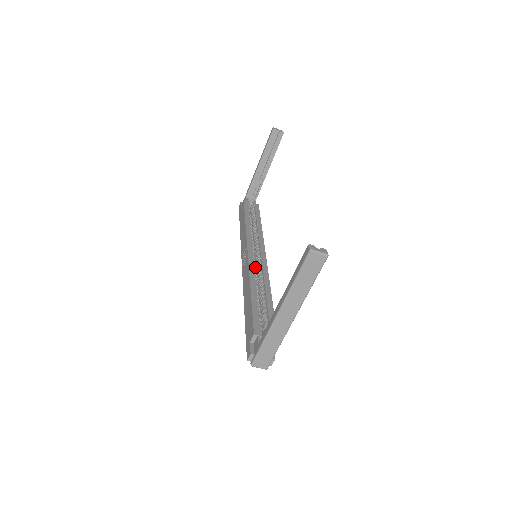
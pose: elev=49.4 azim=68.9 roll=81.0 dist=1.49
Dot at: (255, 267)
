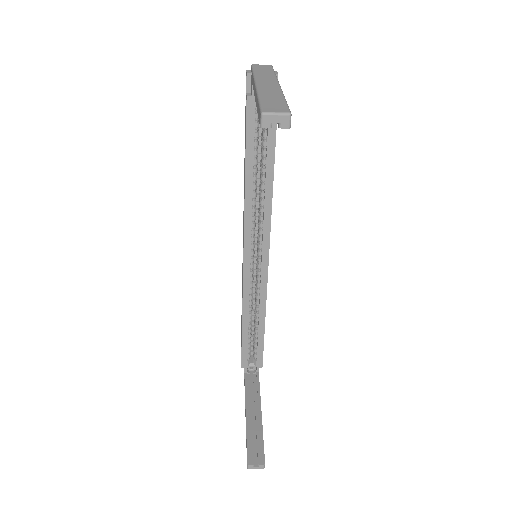
Dot at: (252, 280)
